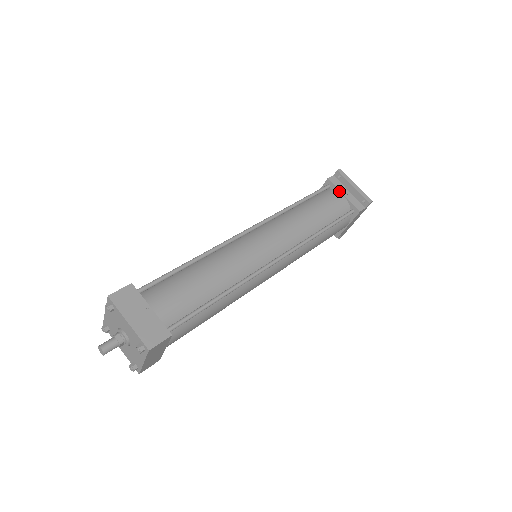
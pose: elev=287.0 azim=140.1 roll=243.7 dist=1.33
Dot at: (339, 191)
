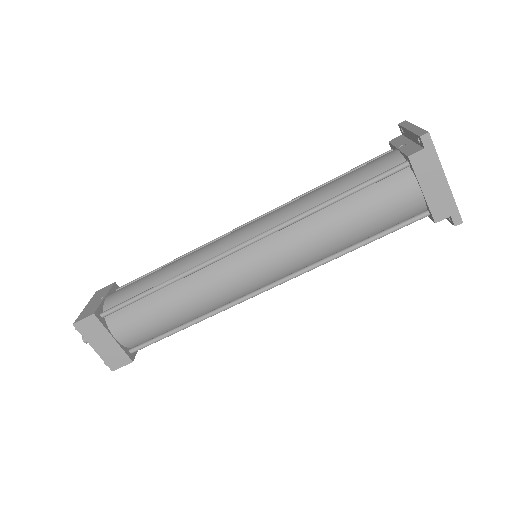
Dot at: (395, 148)
